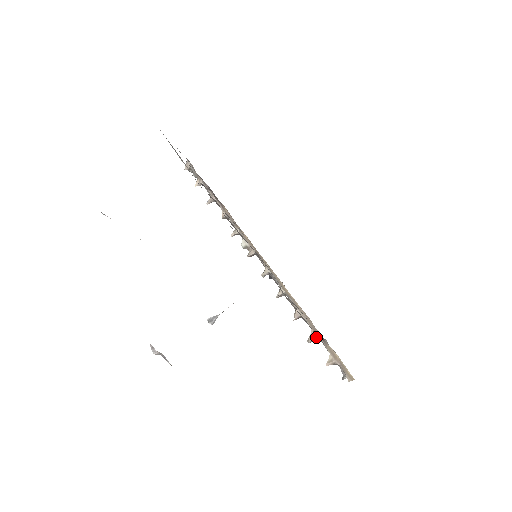
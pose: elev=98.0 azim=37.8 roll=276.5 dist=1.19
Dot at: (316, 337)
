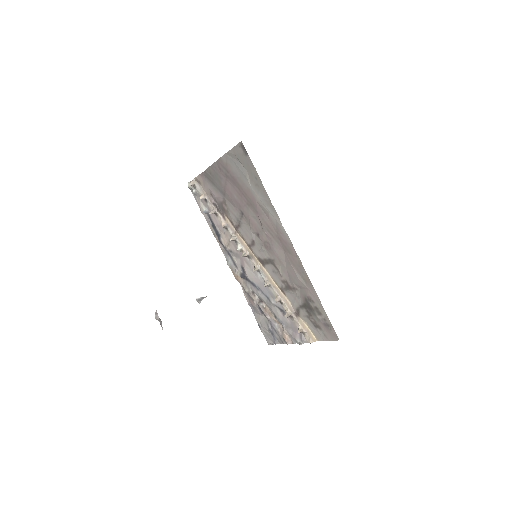
Dot at: (291, 314)
